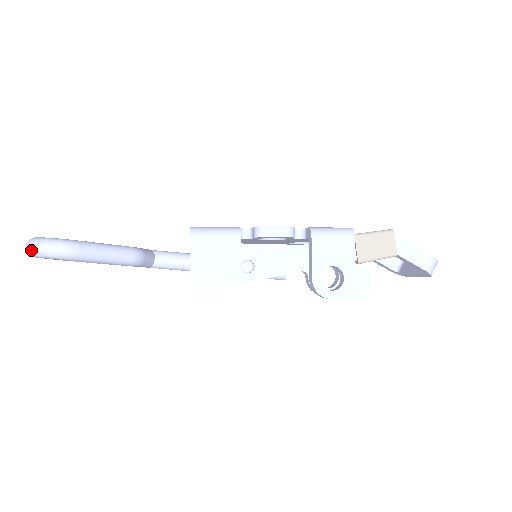
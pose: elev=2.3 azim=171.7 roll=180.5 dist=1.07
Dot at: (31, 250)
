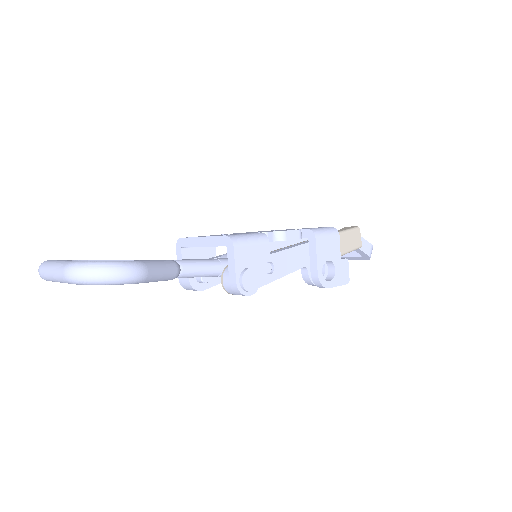
Dot at: (92, 277)
